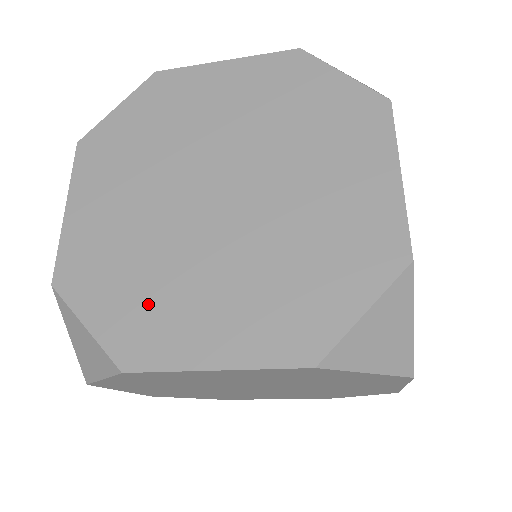
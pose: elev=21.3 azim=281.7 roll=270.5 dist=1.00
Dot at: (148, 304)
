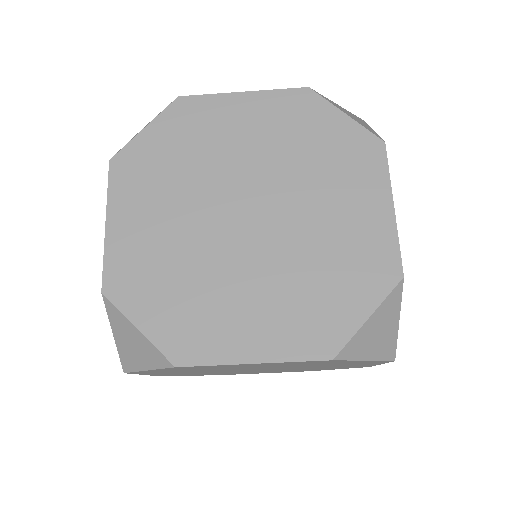
Dot at: (192, 310)
